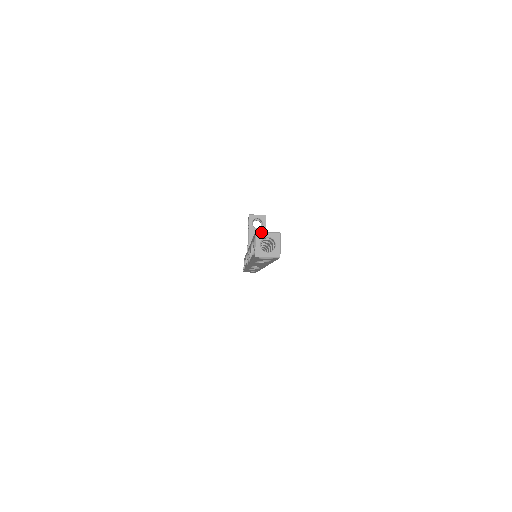
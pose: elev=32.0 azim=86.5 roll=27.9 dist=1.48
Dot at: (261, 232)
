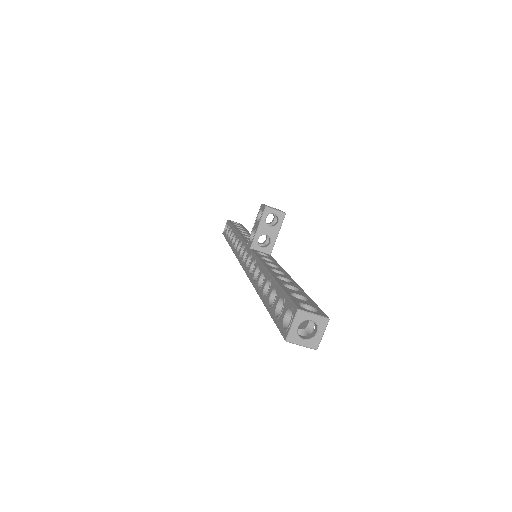
Dot at: (305, 311)
